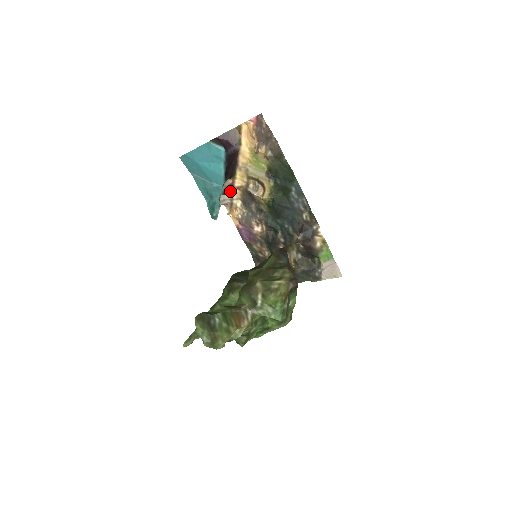
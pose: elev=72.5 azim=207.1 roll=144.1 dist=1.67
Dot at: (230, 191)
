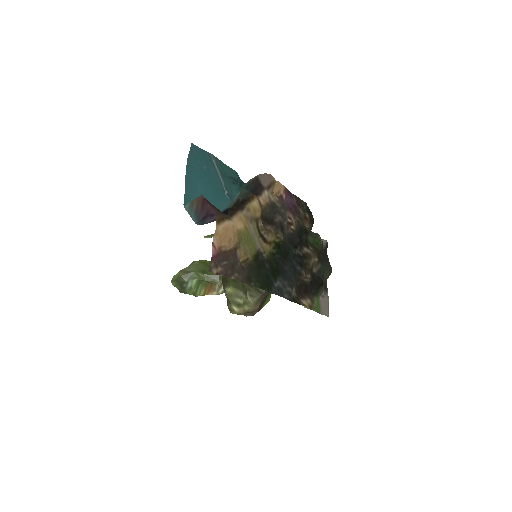
Dot at: (254, 194)
